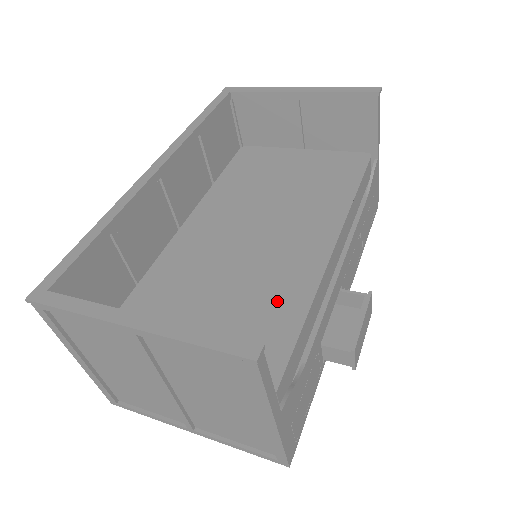
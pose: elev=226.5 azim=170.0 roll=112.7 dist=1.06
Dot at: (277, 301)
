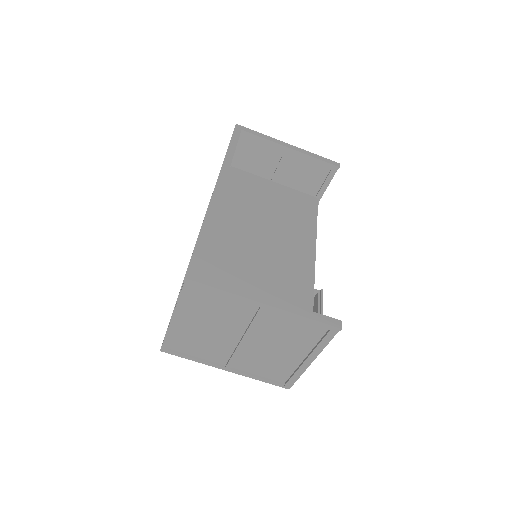
Dot at: (295, 292)
